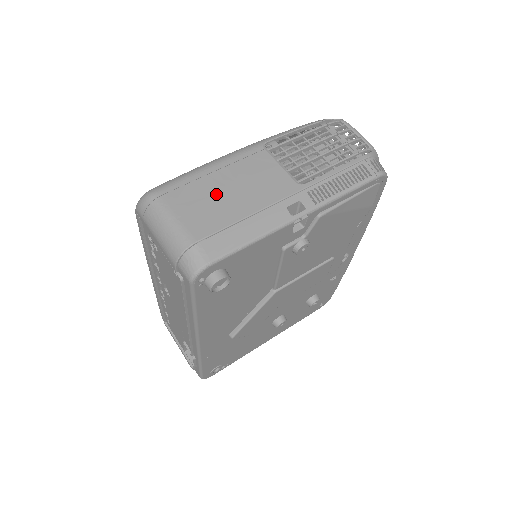
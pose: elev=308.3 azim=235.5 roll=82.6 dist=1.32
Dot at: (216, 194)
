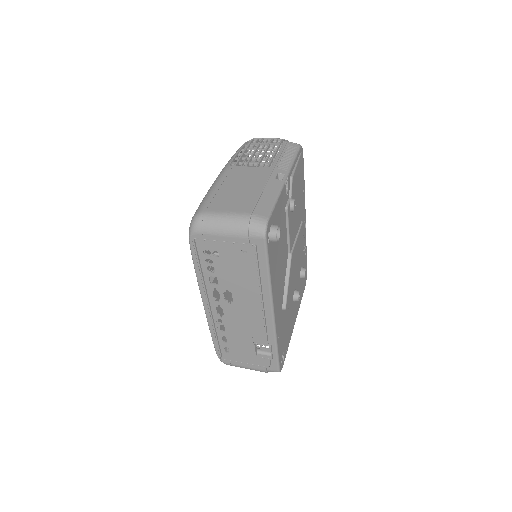
Dot at: (234, 193)
